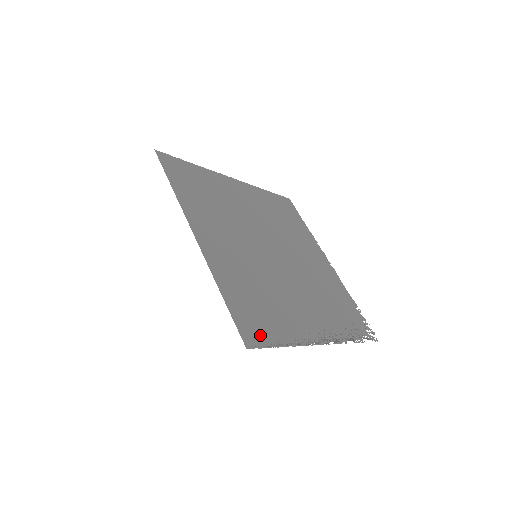
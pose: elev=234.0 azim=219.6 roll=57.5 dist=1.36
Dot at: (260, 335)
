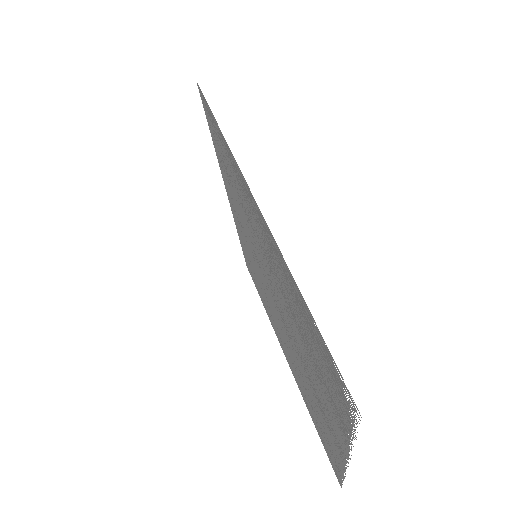
Dot at: (210, 116)
